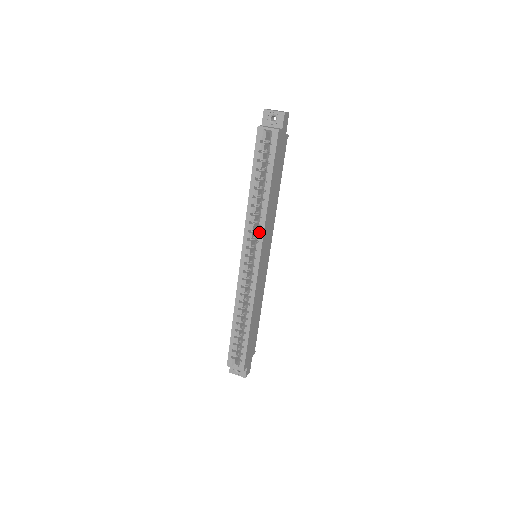
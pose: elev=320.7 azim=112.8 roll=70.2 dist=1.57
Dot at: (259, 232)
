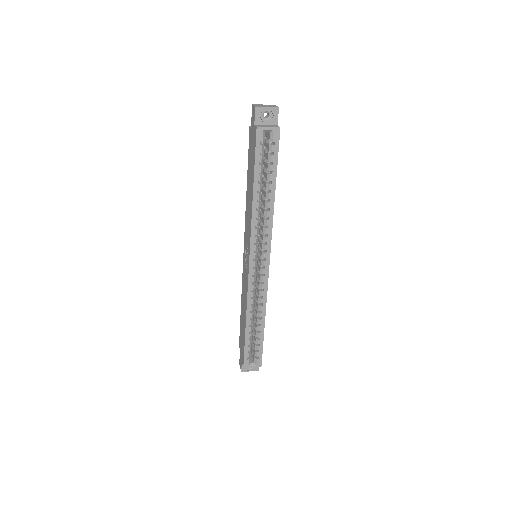
Dot at: (264, 233)
